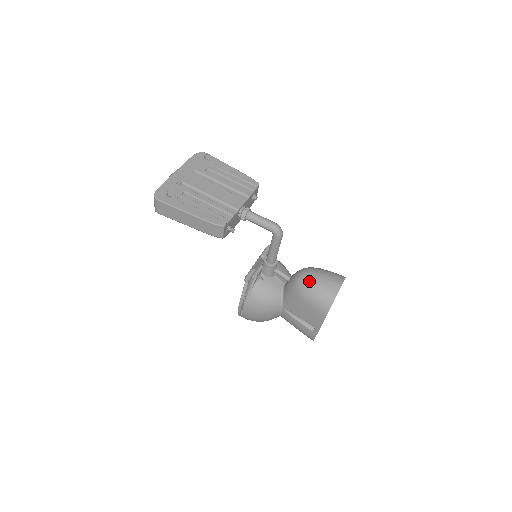
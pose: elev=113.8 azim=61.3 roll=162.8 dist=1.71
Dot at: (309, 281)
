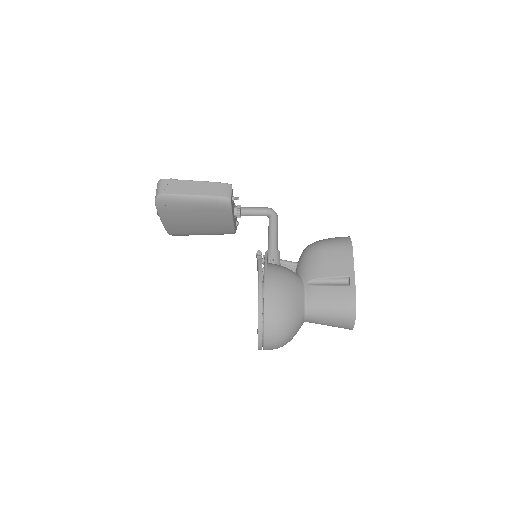
Dot at: occluded
